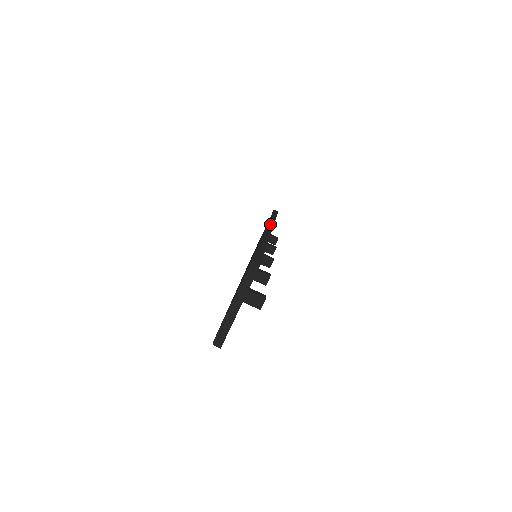
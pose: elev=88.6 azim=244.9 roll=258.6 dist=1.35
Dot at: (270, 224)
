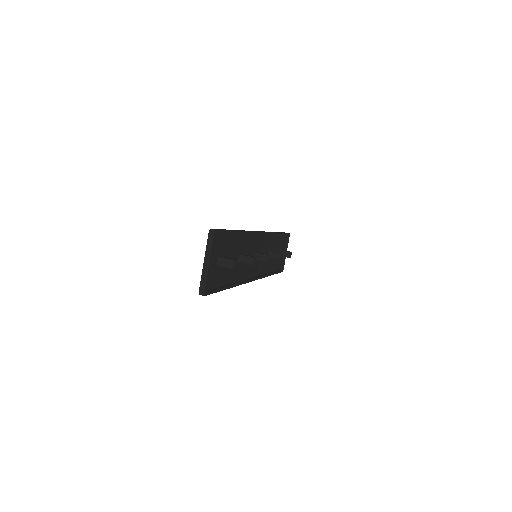
Dot at: (264, 231)
